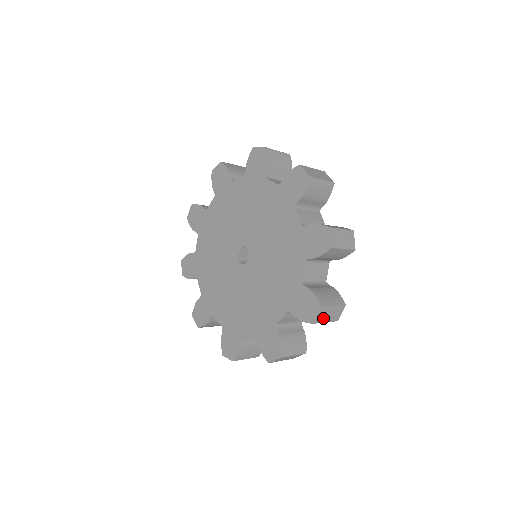
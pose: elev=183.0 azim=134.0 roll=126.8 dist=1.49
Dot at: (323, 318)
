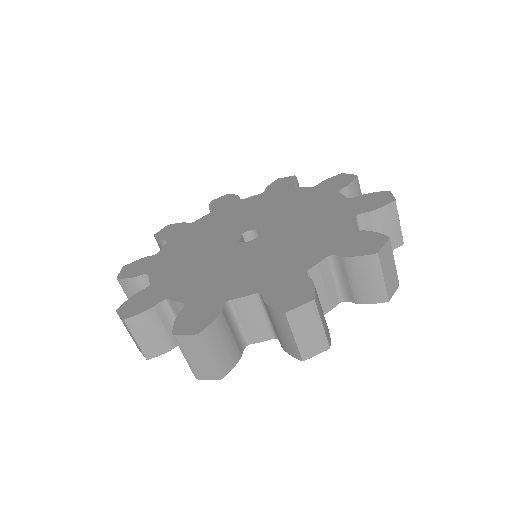
Dot at: (396, 211)
